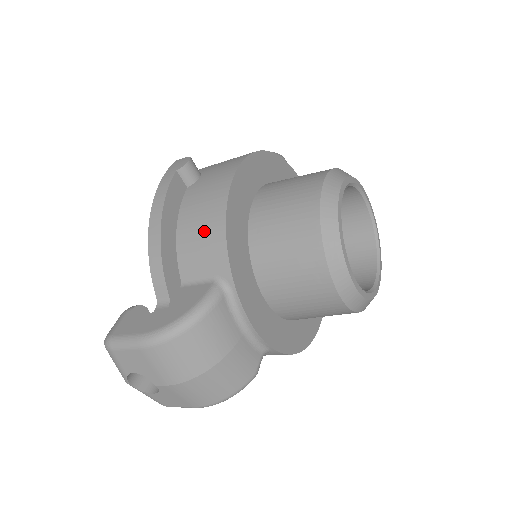
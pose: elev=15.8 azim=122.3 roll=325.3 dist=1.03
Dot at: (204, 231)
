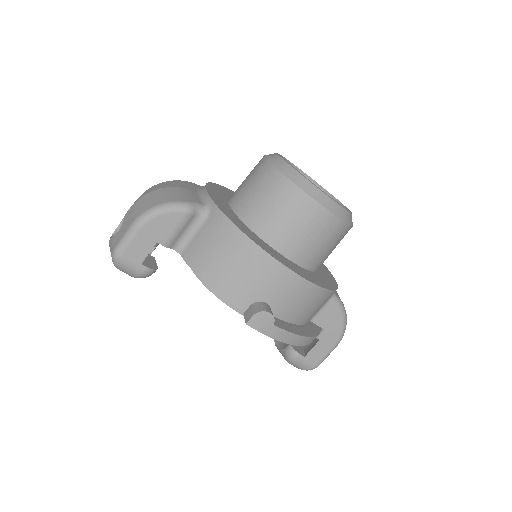
Dot at: occluded
